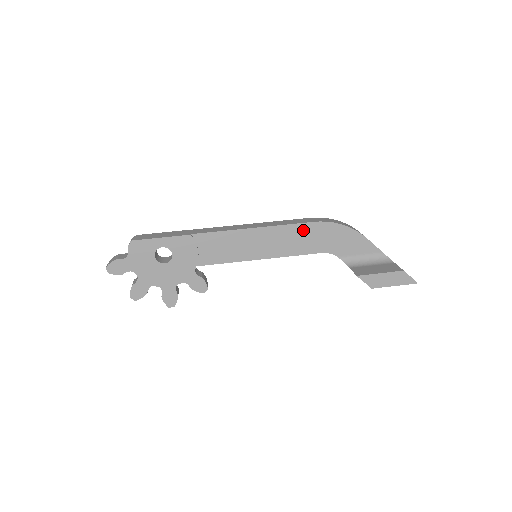
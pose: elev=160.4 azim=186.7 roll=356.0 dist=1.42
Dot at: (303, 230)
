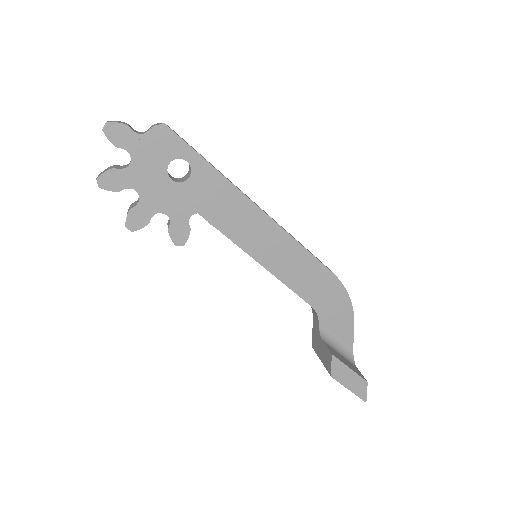
Dot at: (317, 271)
